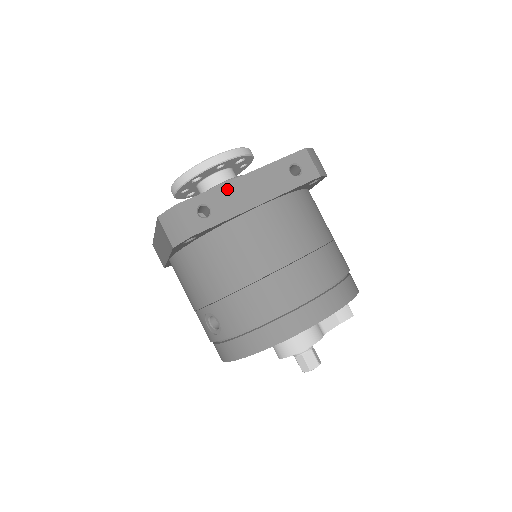
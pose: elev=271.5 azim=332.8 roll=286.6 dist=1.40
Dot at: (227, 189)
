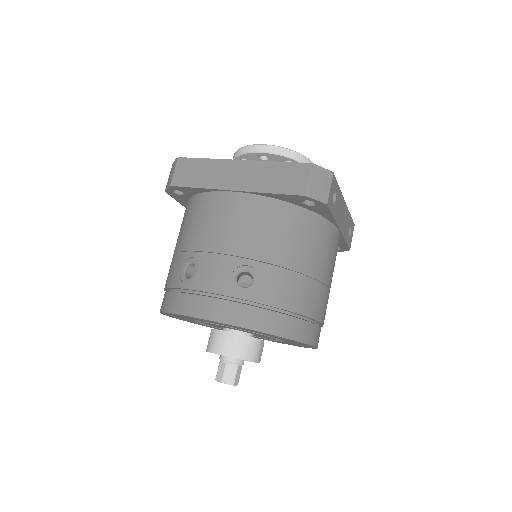
Dot at: (341, 199)
